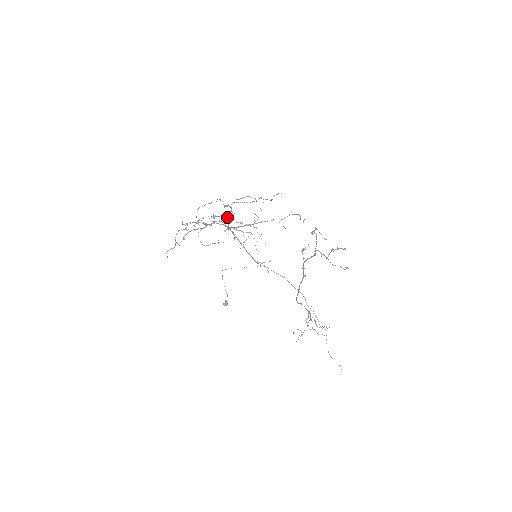
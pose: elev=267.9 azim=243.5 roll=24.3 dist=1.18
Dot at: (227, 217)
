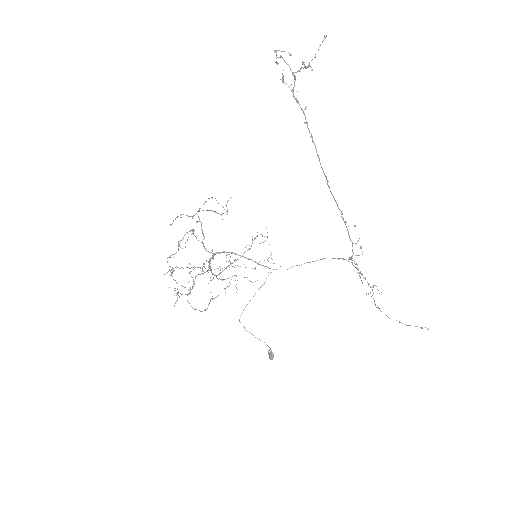
Dot at: (202, 271)
